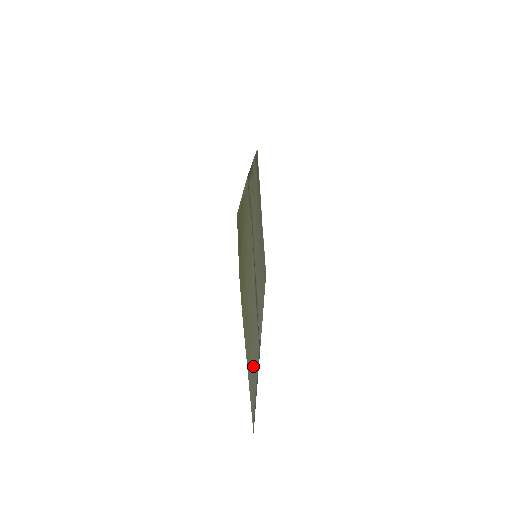
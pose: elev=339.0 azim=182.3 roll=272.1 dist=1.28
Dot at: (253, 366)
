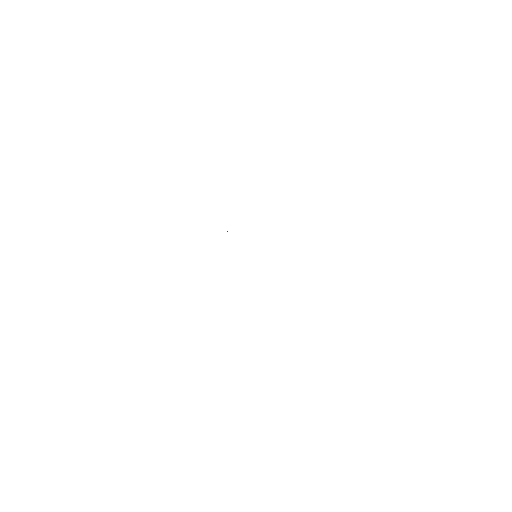
Dot at: occluded
